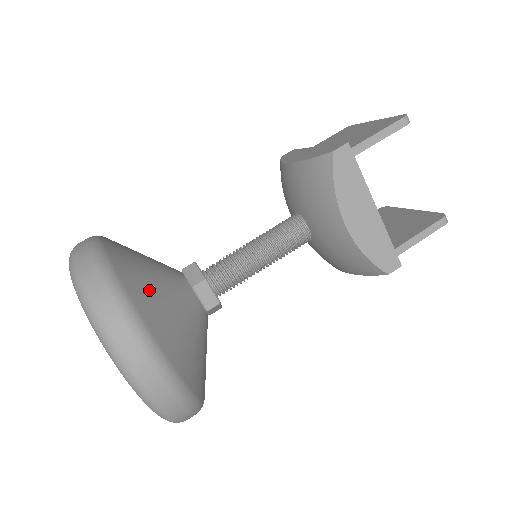
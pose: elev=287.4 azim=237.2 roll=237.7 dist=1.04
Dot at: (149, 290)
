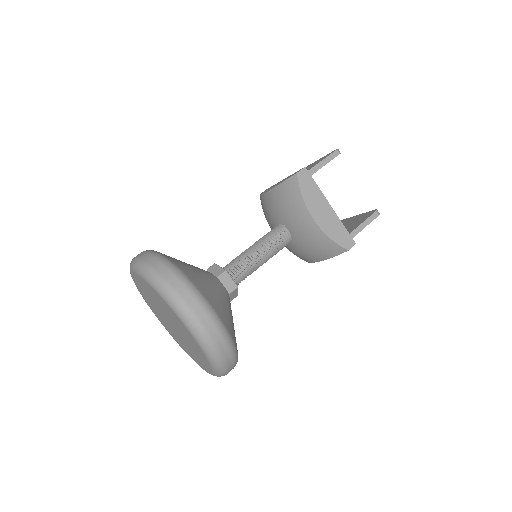
Dot at: (193, 273)
